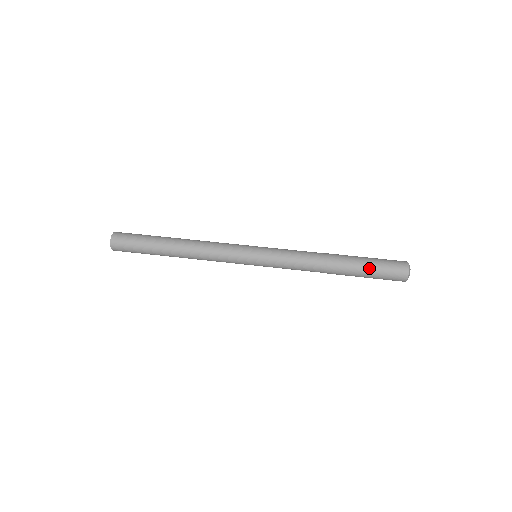
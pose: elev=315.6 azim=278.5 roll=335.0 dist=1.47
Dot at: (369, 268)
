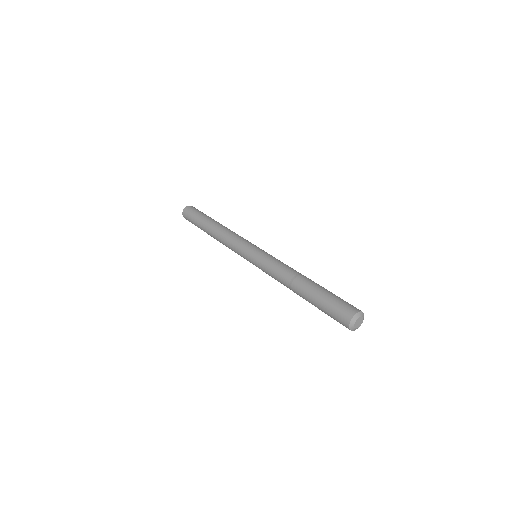
Dot at: (320, 304)
